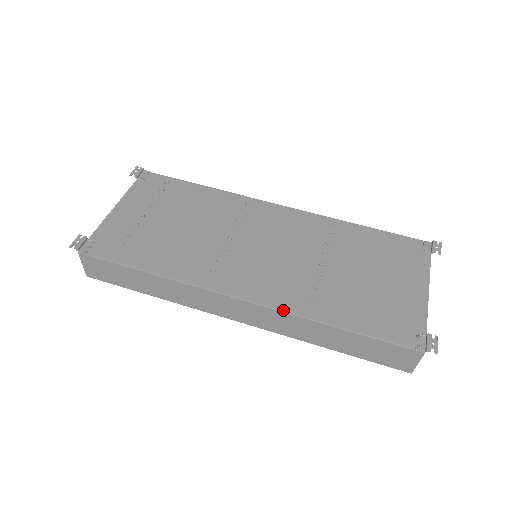
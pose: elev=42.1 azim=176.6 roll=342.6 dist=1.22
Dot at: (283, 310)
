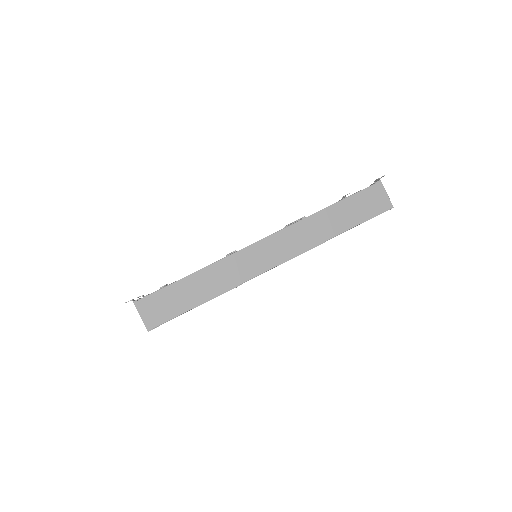
Dot at: (292, 224)
